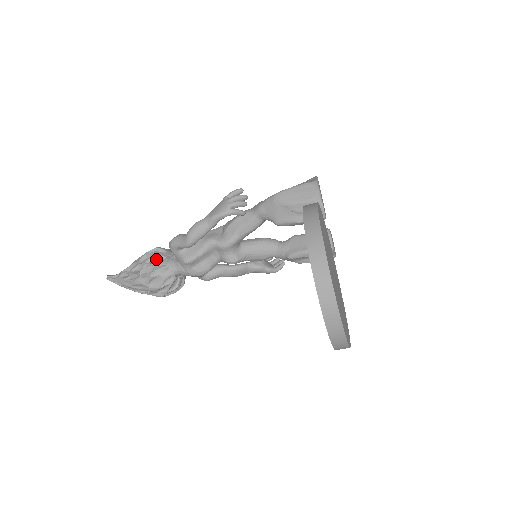
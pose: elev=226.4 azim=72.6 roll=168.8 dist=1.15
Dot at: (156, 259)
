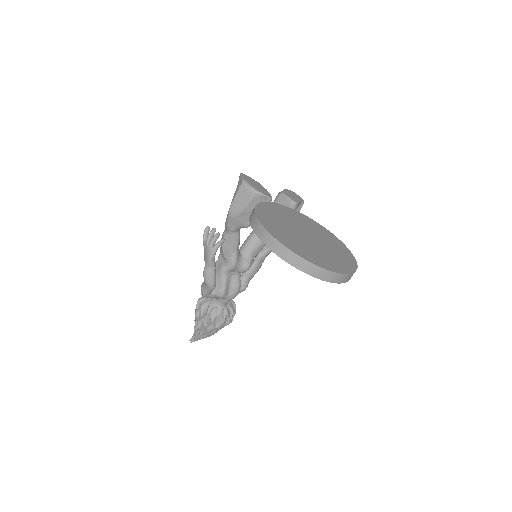
Dot at: (204, 309)
